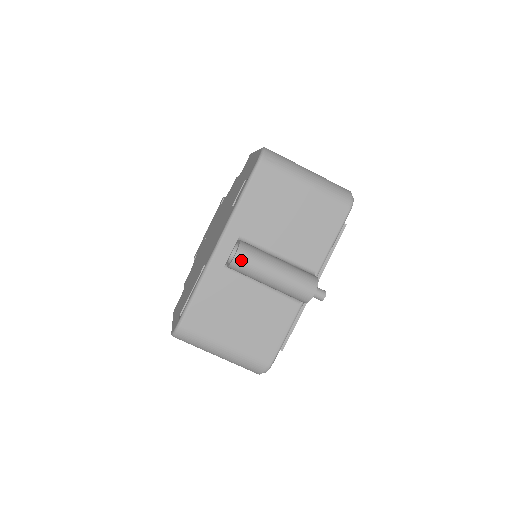
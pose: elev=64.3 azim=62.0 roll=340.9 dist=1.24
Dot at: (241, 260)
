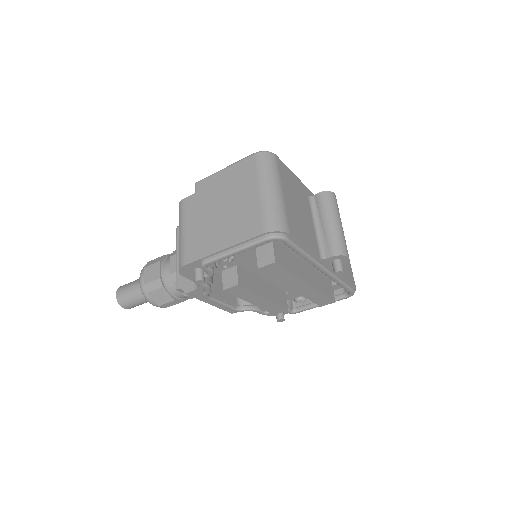
Dot at: (335, 198)
